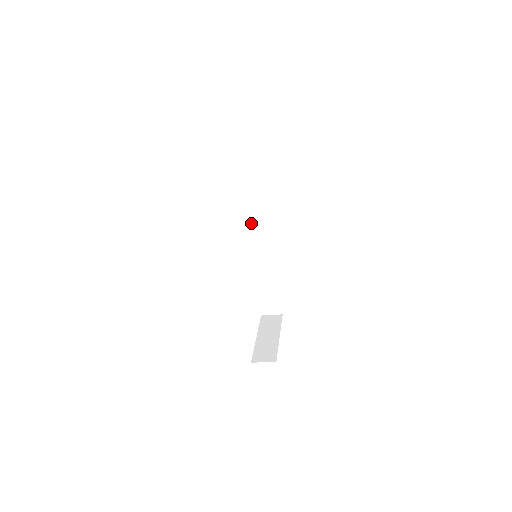
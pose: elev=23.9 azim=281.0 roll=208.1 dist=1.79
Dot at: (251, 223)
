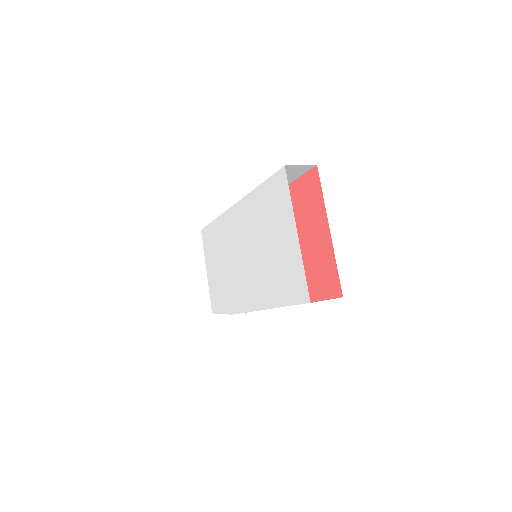
Dot at: occluded
